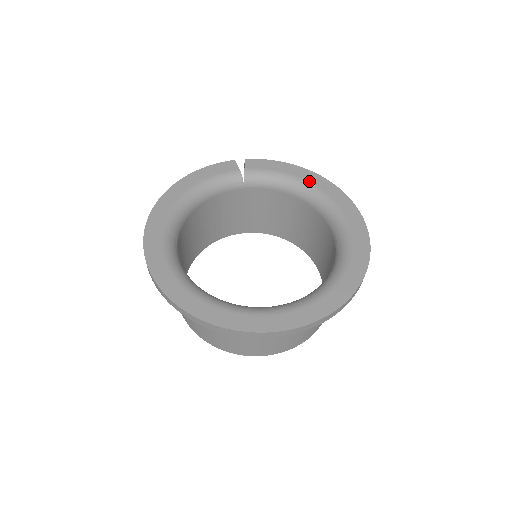
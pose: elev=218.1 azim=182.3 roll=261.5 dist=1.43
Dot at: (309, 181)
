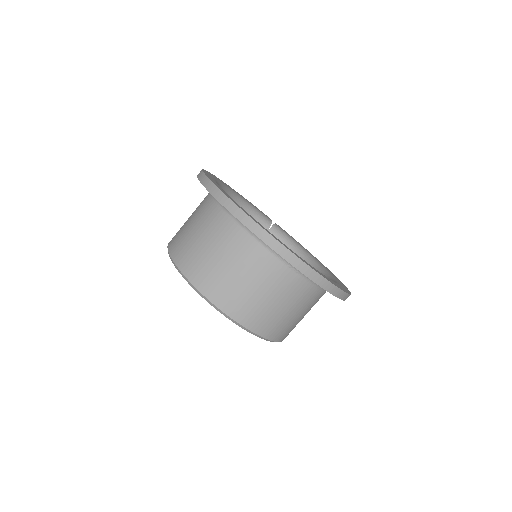
Dot at: occluded
